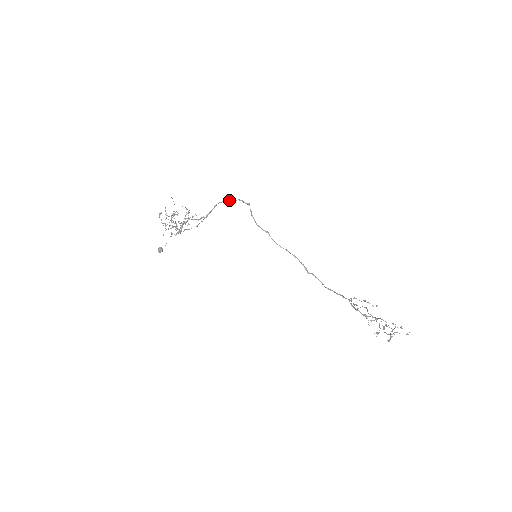
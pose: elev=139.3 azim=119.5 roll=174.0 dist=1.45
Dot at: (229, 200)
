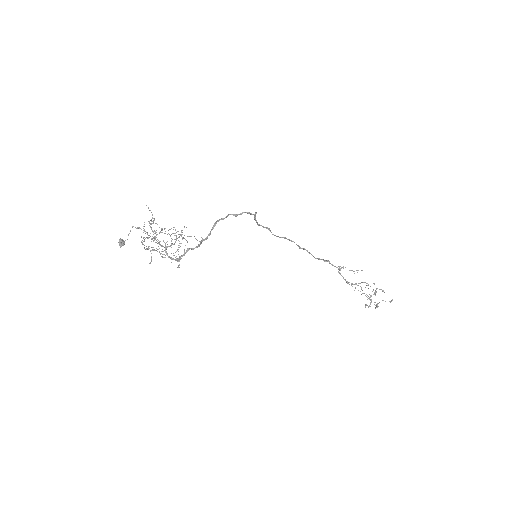
Dot at: (233, 215)
